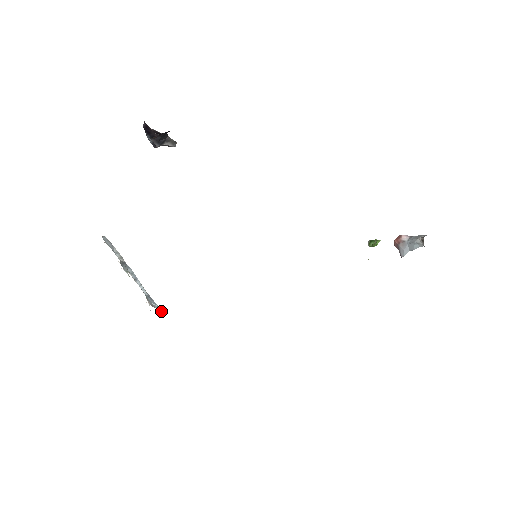
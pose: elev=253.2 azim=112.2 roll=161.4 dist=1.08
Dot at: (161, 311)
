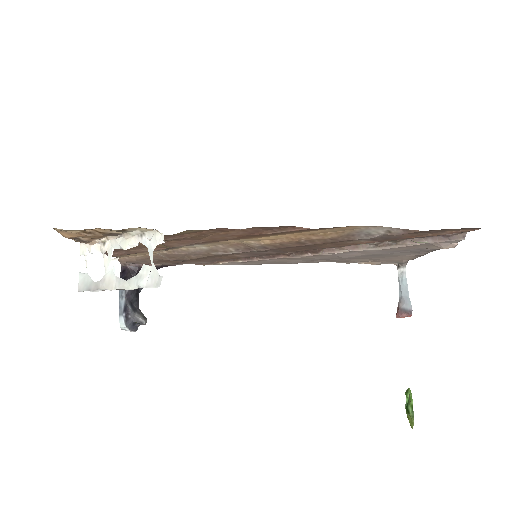
Dot at: occluded
